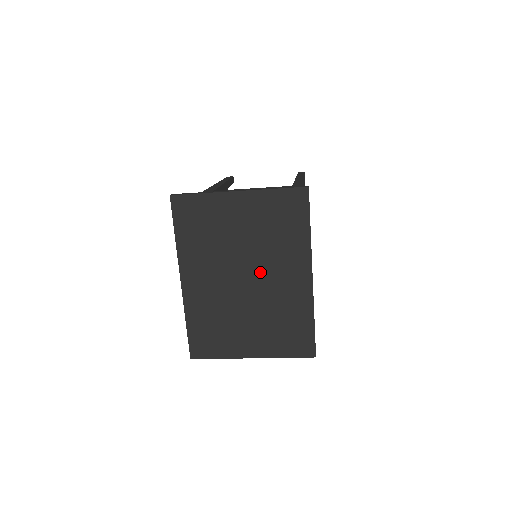
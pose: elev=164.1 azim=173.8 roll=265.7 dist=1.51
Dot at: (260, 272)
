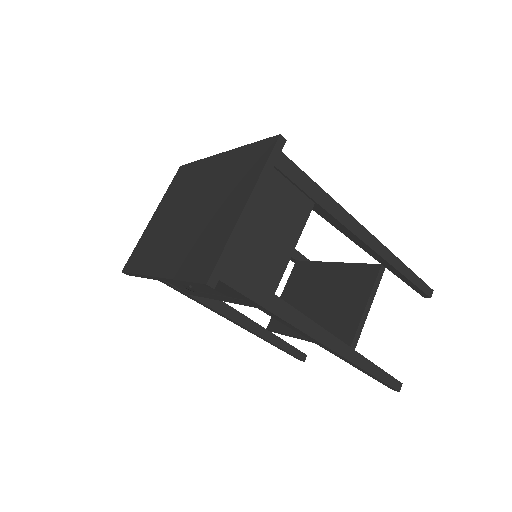
Dot at: (194, 199)
